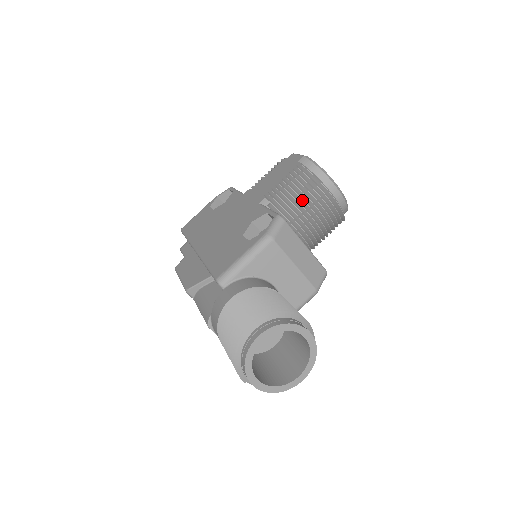
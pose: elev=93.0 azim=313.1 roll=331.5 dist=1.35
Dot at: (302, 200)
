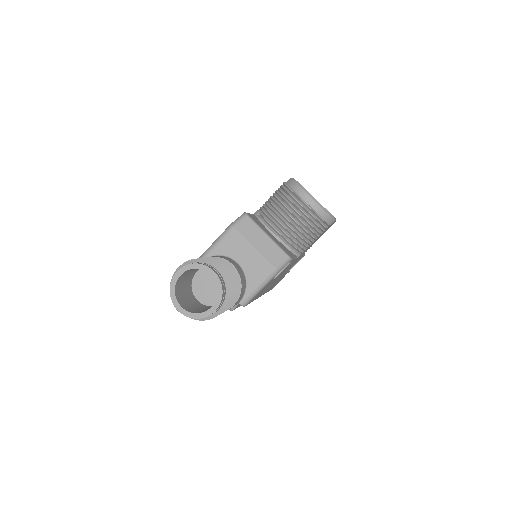
Dot at: (279, 207)
